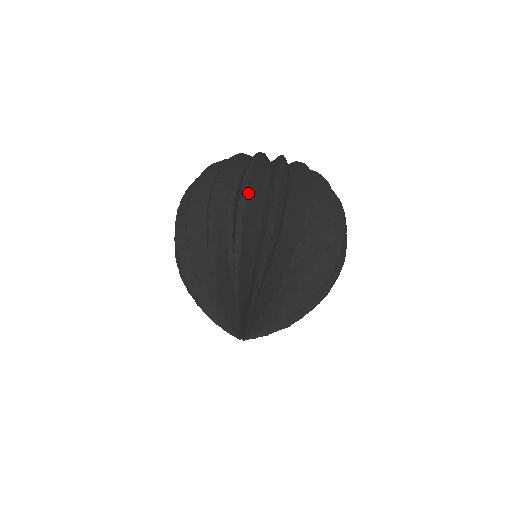
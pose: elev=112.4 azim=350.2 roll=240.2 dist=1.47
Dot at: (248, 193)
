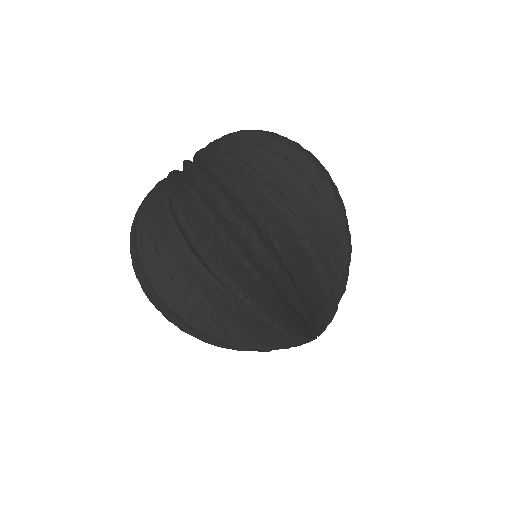
Dot at: (166, 300)
